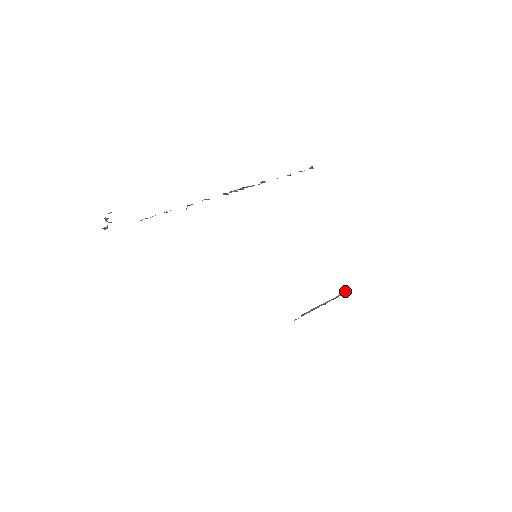
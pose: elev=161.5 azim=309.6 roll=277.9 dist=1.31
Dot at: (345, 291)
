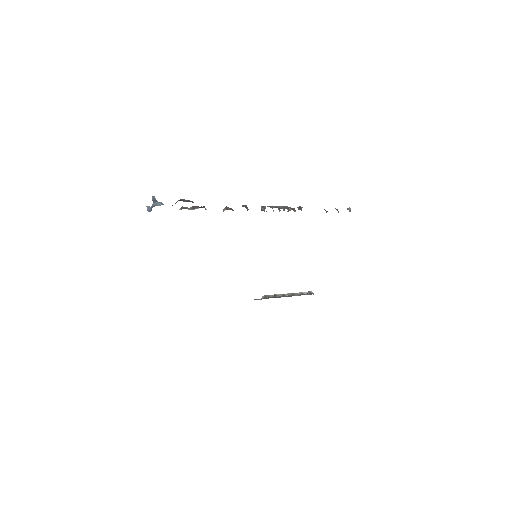
Dot at: (308, 291)
